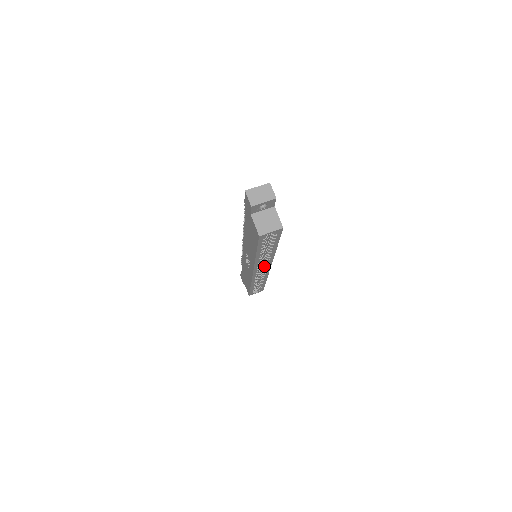
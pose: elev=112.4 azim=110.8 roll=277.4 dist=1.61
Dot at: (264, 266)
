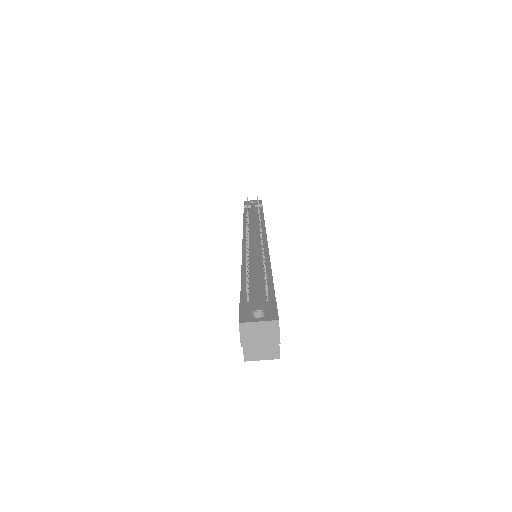
Dot at: occluded
